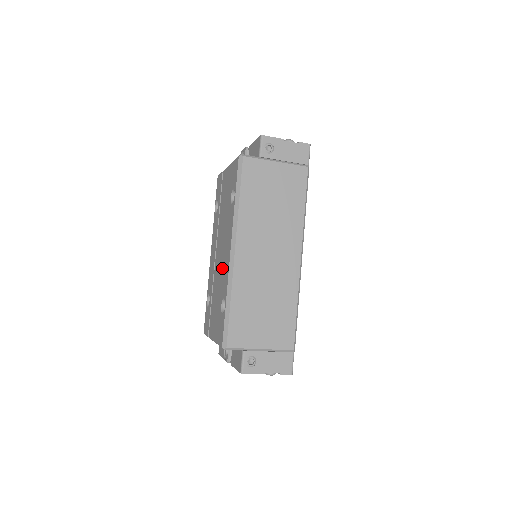
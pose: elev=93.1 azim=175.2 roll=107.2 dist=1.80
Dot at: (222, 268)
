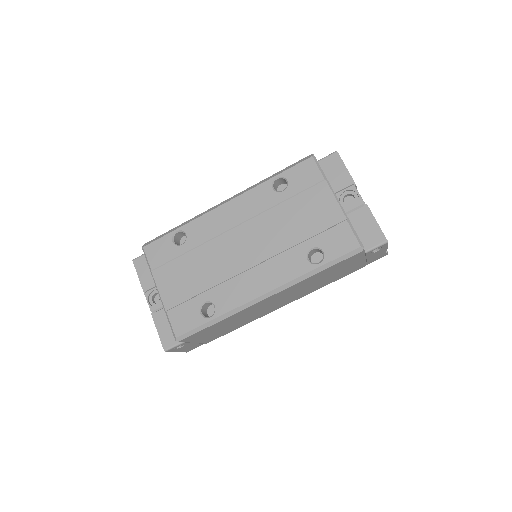
Dot at: (235, 272)
